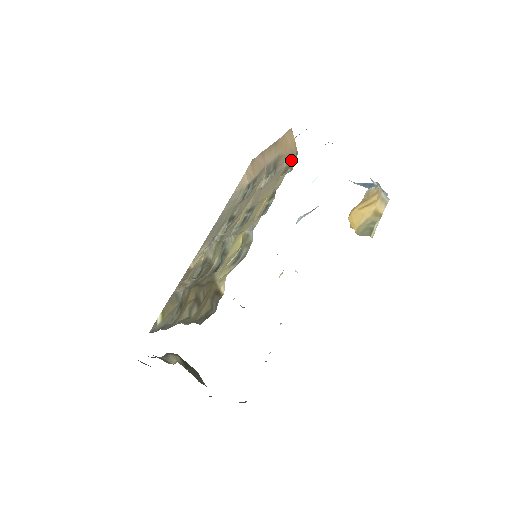
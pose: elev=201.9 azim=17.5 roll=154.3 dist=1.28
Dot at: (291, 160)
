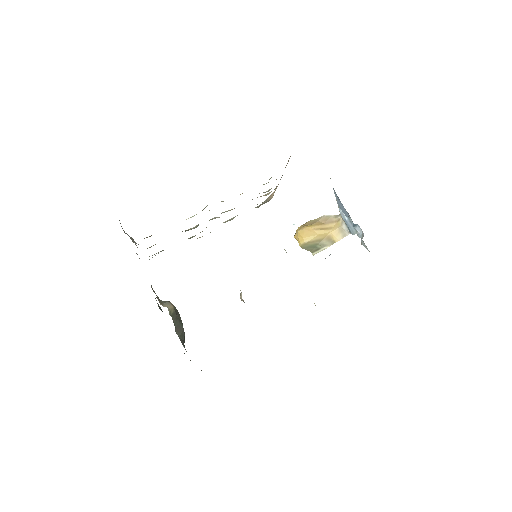
Dot at: occluded
